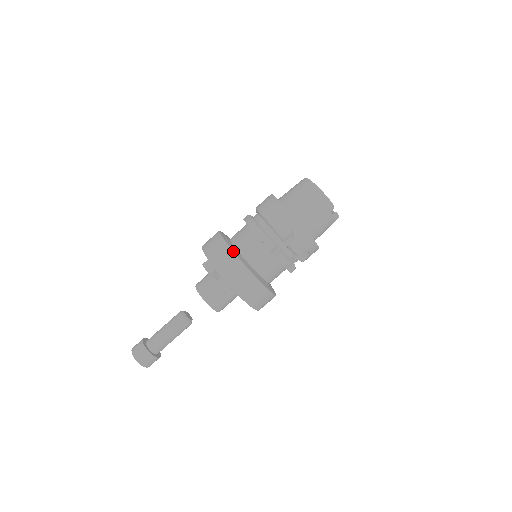
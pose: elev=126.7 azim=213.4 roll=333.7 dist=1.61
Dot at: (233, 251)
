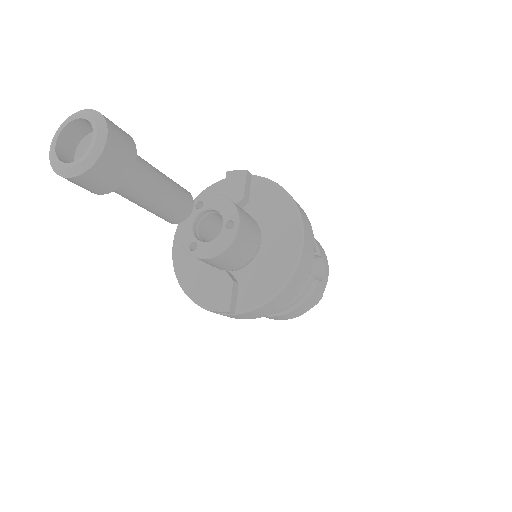
Dot at: occluded
